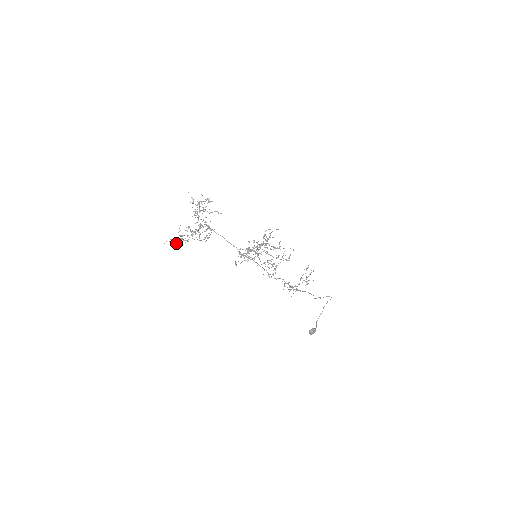
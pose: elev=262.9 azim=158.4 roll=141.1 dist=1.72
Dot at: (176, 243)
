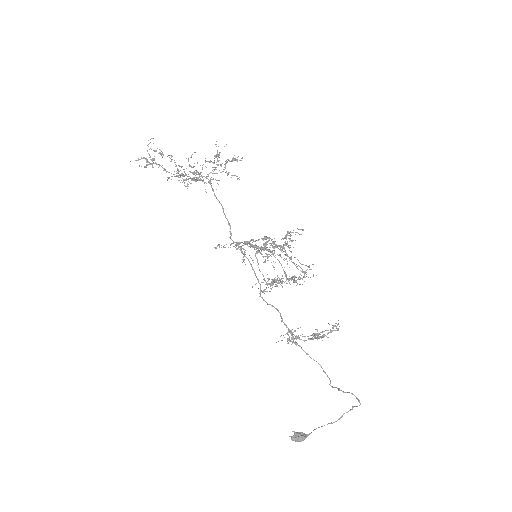
Dot at: occluded
